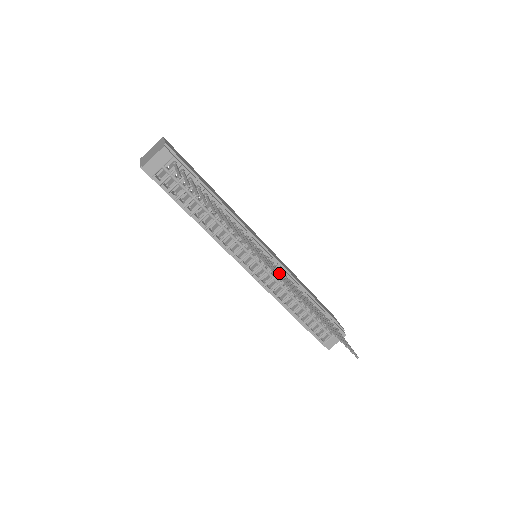
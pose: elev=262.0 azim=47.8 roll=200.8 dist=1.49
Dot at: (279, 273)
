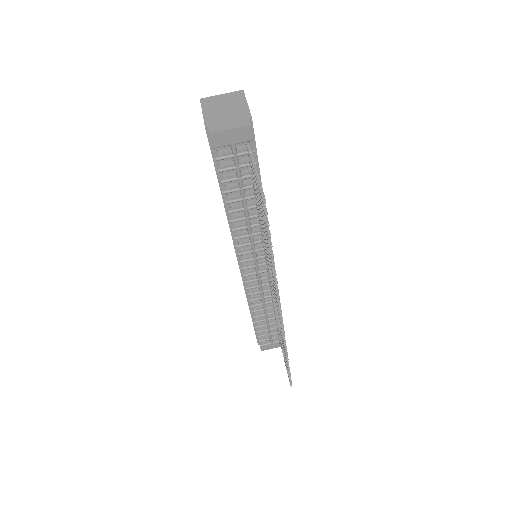
Dot at: occluded
